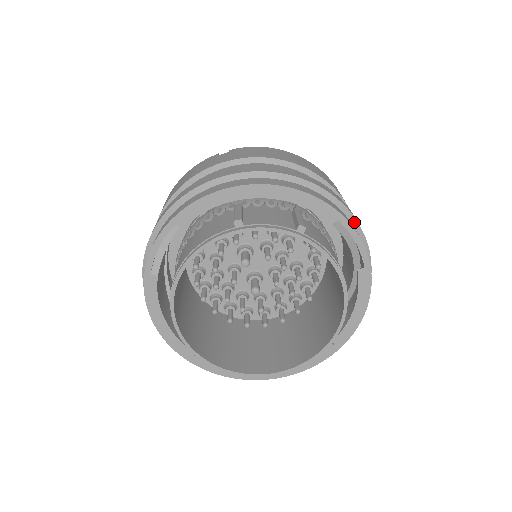
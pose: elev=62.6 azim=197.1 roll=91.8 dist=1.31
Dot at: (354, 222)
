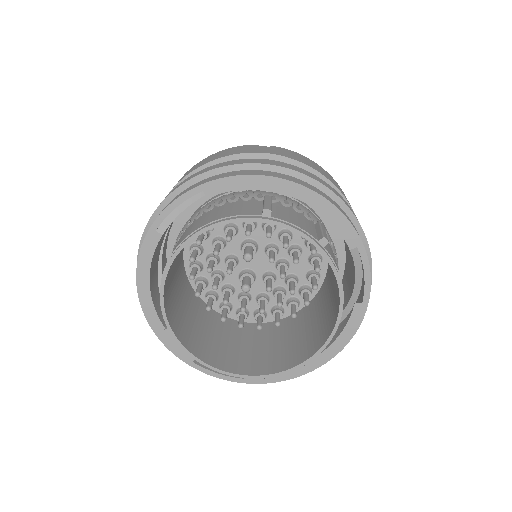
Dot at: (368, 256)
